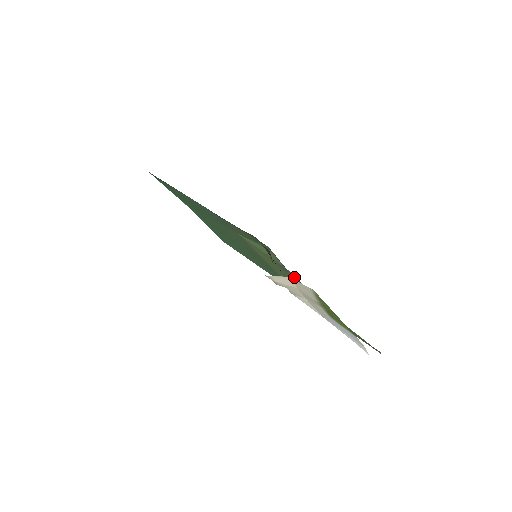
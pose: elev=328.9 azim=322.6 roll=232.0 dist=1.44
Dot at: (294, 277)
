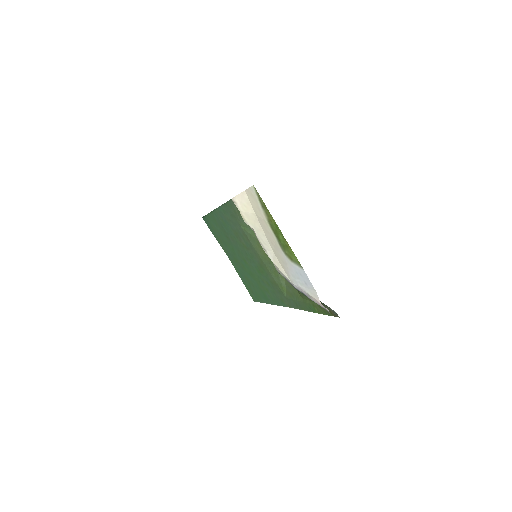
Dot at: occluded
